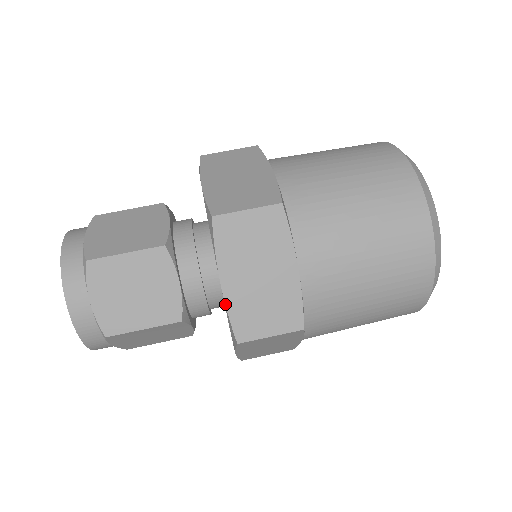
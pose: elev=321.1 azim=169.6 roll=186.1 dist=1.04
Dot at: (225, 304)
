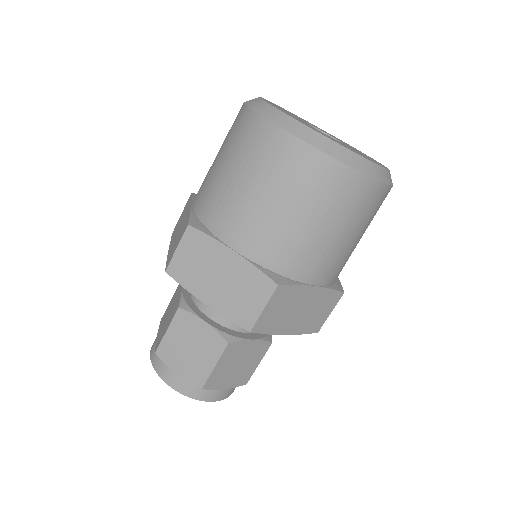
Dot at: occluded
